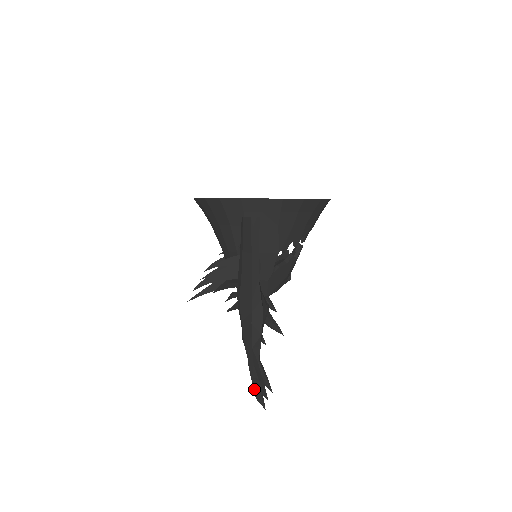
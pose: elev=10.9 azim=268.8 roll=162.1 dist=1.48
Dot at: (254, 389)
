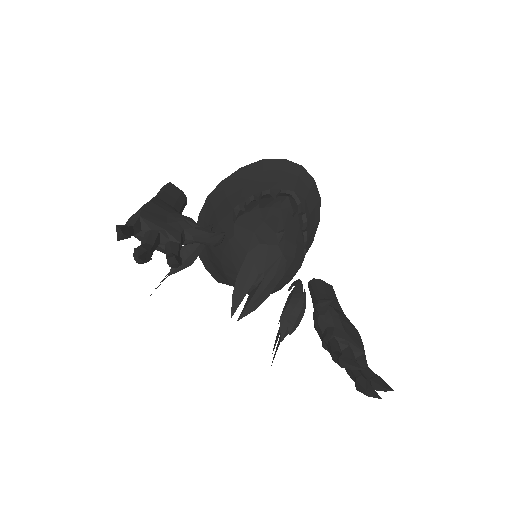
Dot at: occluded
